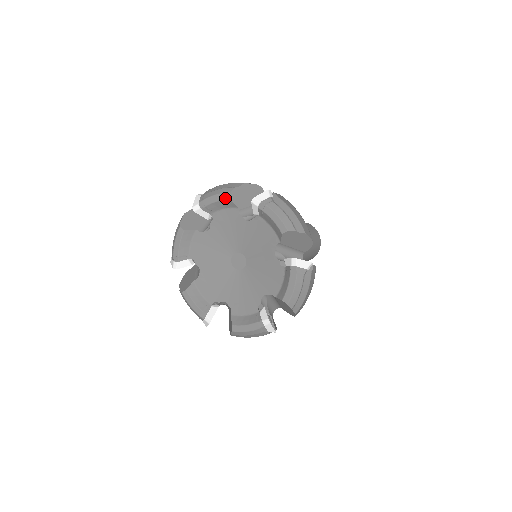
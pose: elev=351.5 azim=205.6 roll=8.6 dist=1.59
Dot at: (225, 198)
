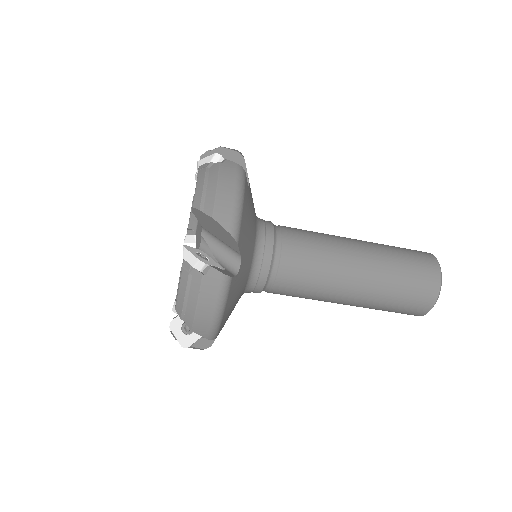
Dot at: occluded
